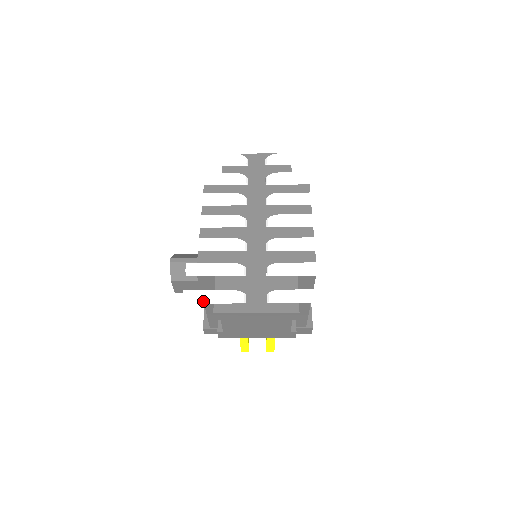
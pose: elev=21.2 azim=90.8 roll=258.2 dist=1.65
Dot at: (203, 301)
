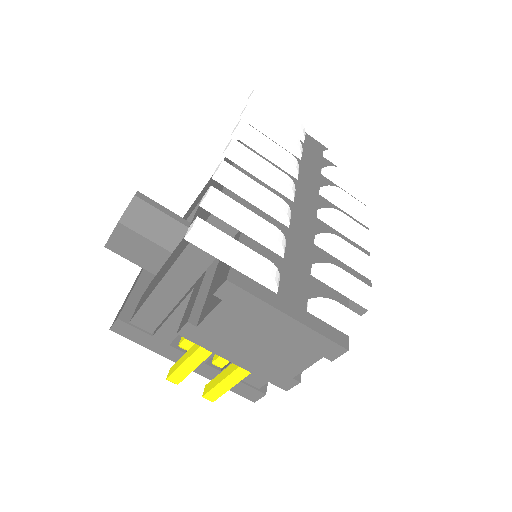
Dot at: (219, 252)
